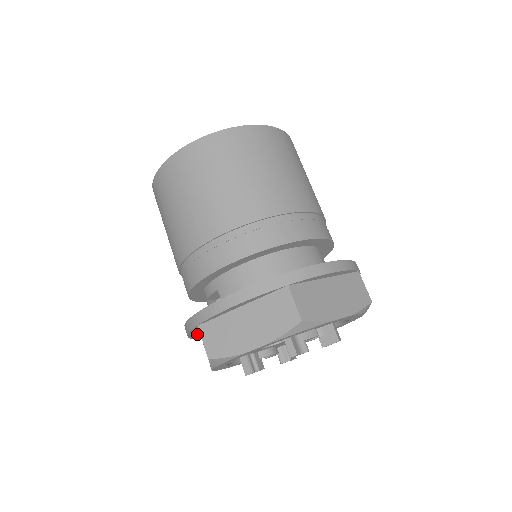
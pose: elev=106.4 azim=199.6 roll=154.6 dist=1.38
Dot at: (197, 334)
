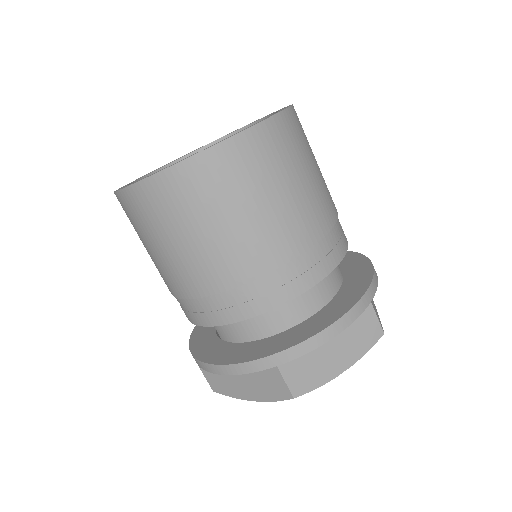
Dot at: occluded
